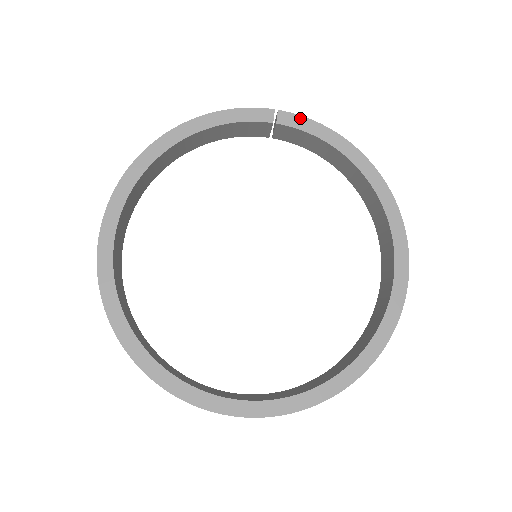
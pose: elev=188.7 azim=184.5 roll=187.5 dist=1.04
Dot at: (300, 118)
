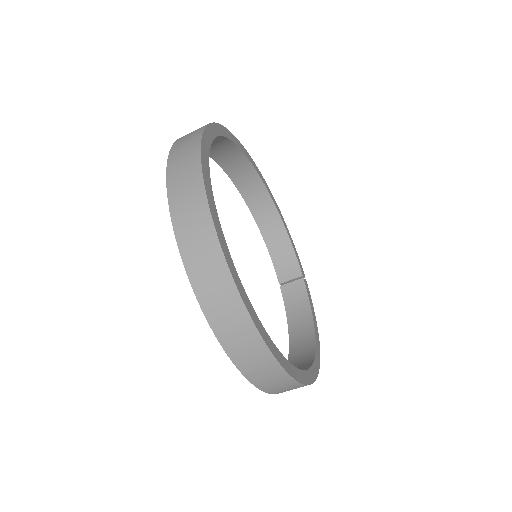
Dot at: (310, 295)
